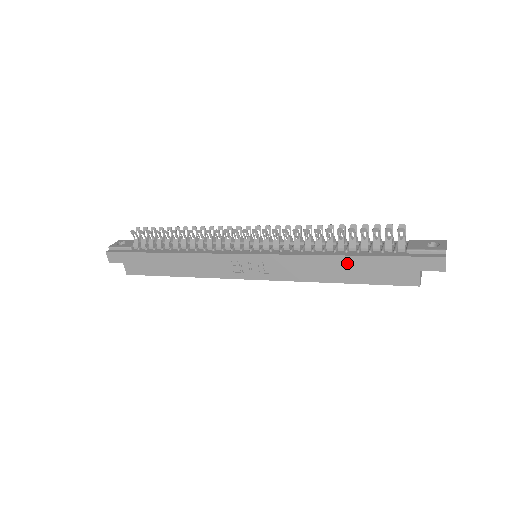
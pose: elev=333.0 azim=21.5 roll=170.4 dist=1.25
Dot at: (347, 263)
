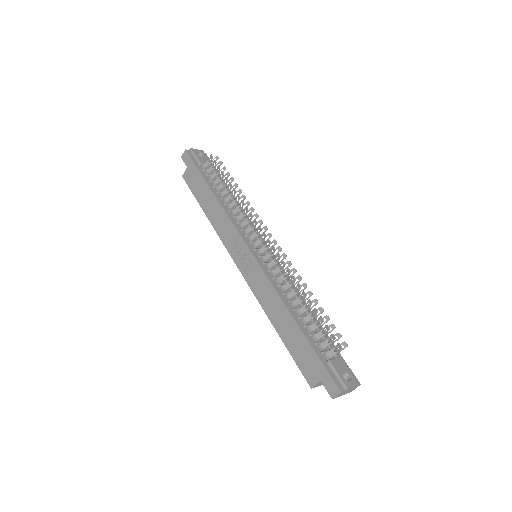
Dot at: (291, 325)
